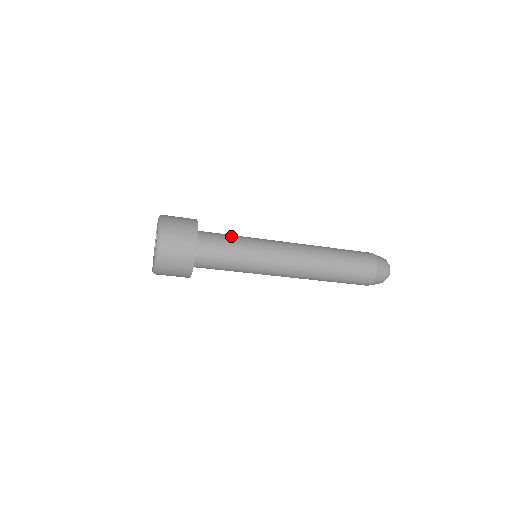
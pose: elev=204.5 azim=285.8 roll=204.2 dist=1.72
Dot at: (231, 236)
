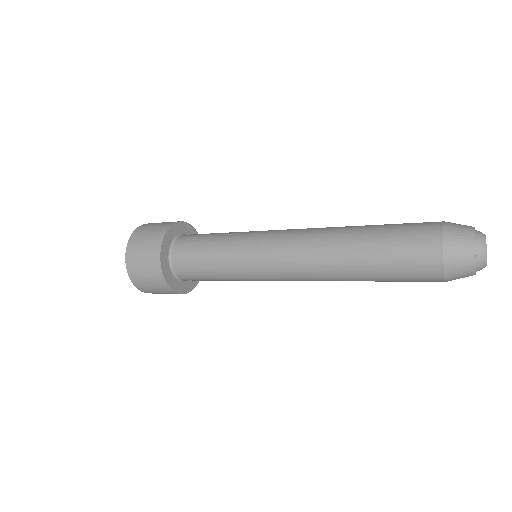
Dot at: (210, 243)
